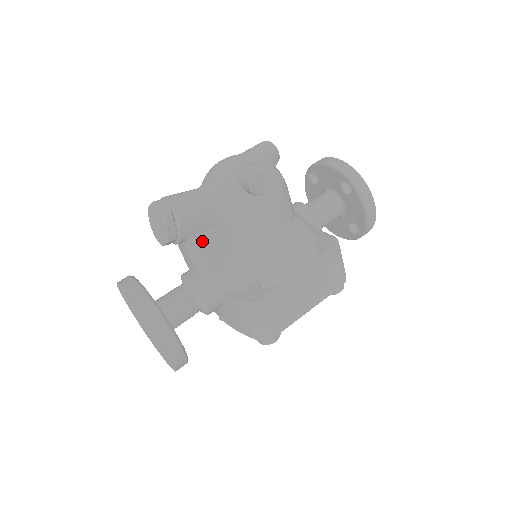
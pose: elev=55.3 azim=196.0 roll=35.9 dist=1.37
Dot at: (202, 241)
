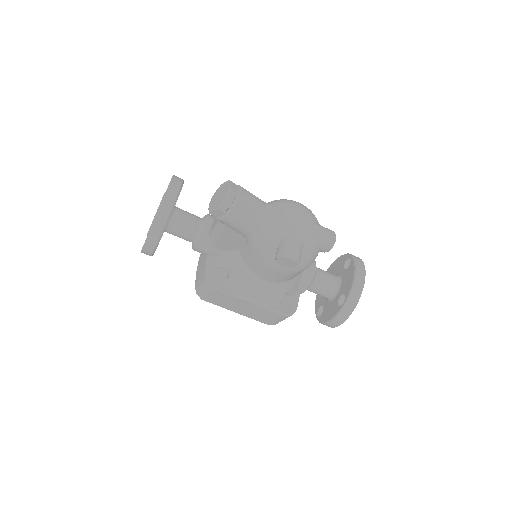
Dot at: (228, 232)
